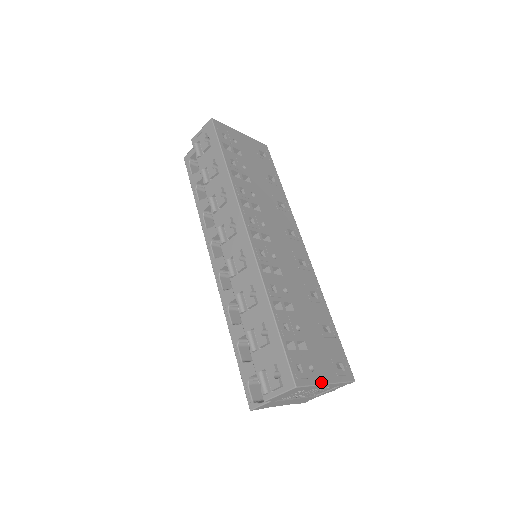
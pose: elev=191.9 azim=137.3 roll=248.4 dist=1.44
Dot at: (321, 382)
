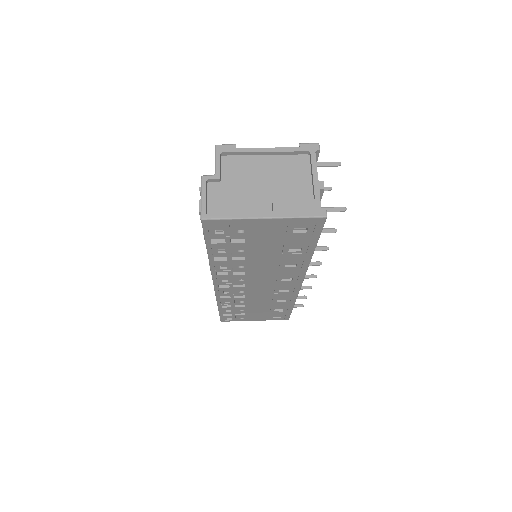
Dot at: occluded
